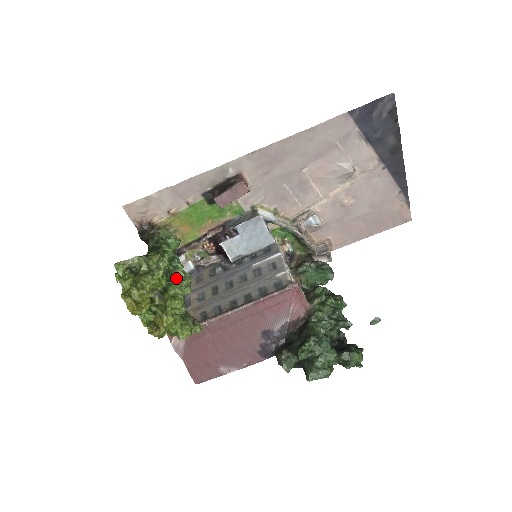
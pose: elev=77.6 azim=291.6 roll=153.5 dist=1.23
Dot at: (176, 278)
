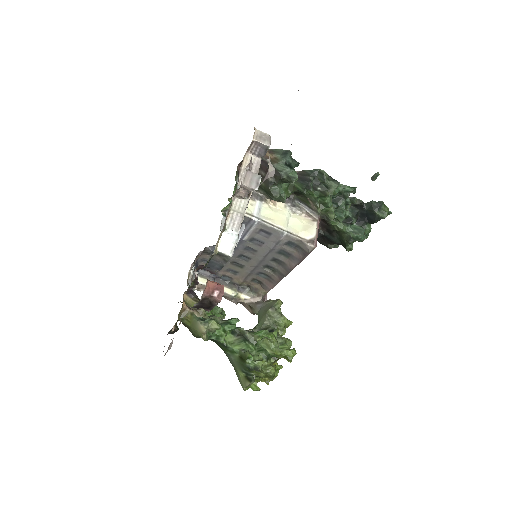
Dot at: (262, 342)
